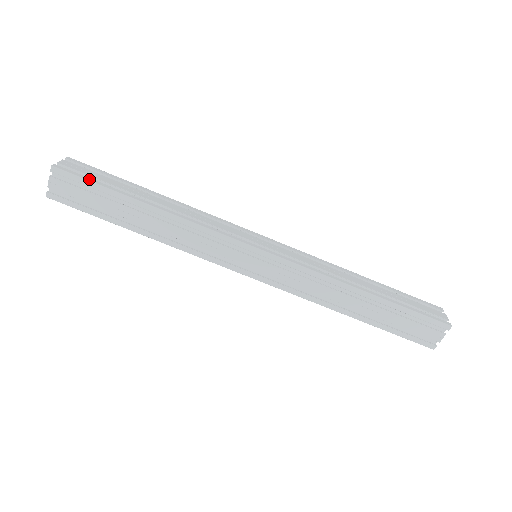
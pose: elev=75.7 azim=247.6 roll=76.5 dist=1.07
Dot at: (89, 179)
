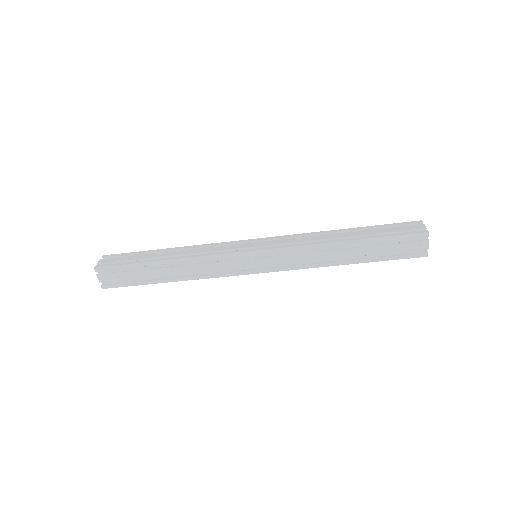
Dot at: (126, 285)
